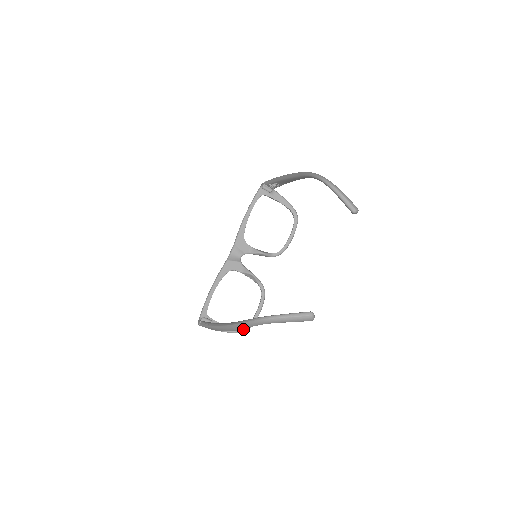
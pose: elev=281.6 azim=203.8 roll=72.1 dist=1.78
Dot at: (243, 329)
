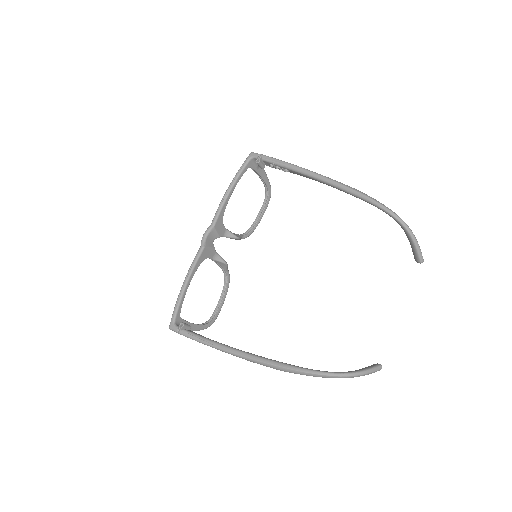
Dot at: (209, 325)
